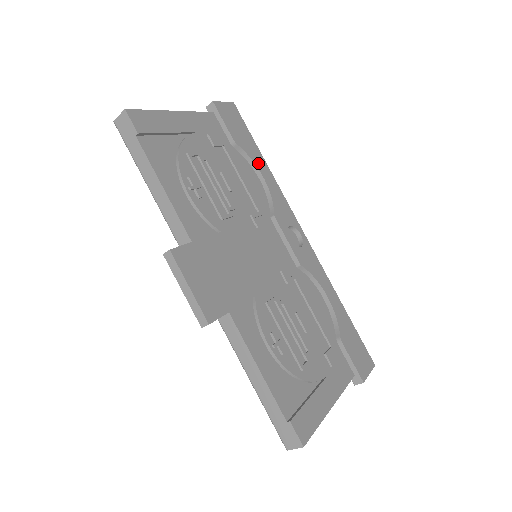
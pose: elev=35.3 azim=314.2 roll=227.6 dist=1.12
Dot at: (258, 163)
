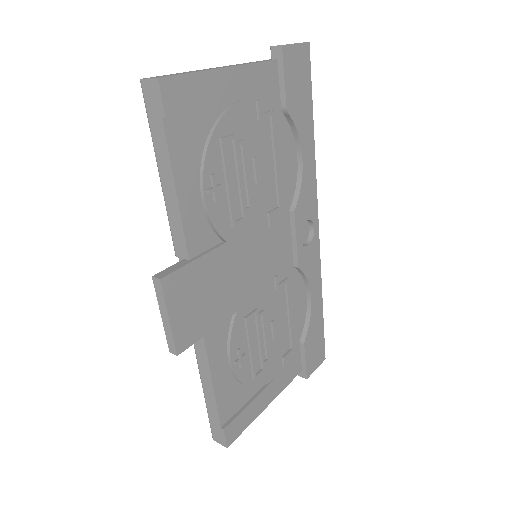
Dot at: (304, 138)
